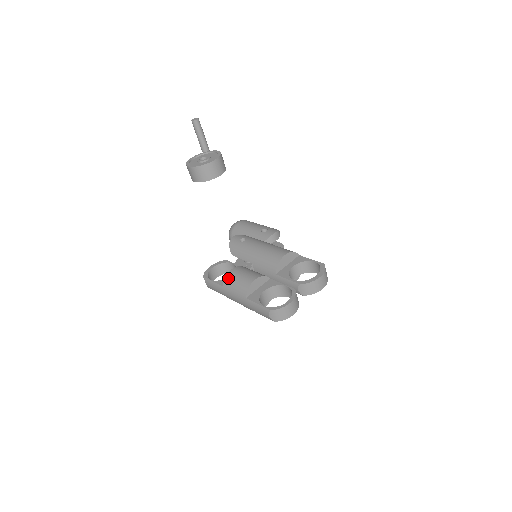
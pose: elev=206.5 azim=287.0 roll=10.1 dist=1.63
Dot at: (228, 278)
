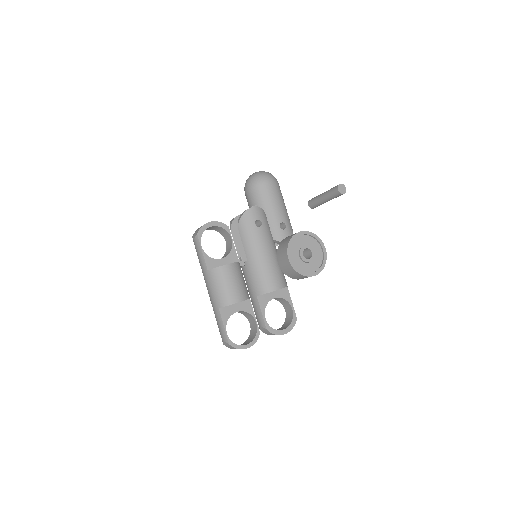
Dot at: (218, 272)
